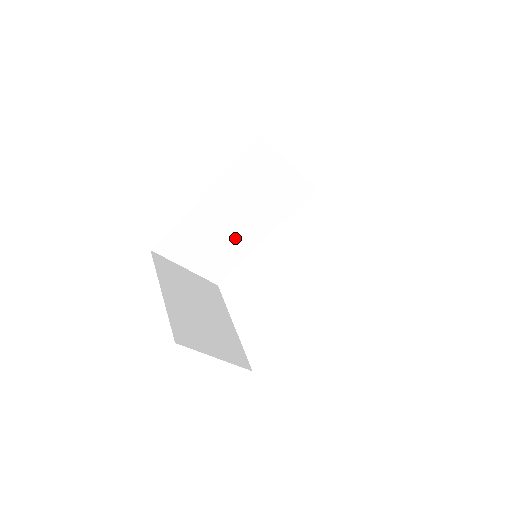
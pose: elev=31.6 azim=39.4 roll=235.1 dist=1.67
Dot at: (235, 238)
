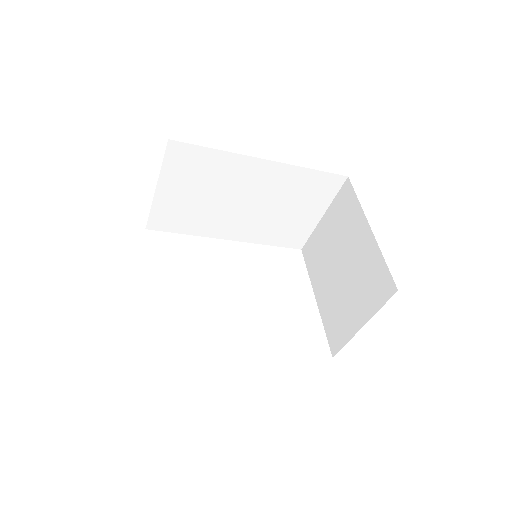
Dot at: (220, 213)
